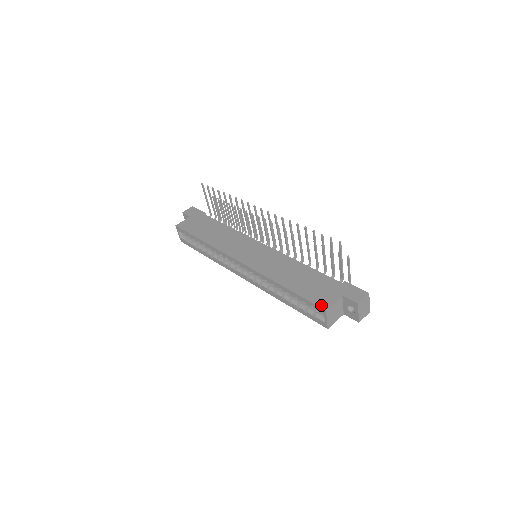
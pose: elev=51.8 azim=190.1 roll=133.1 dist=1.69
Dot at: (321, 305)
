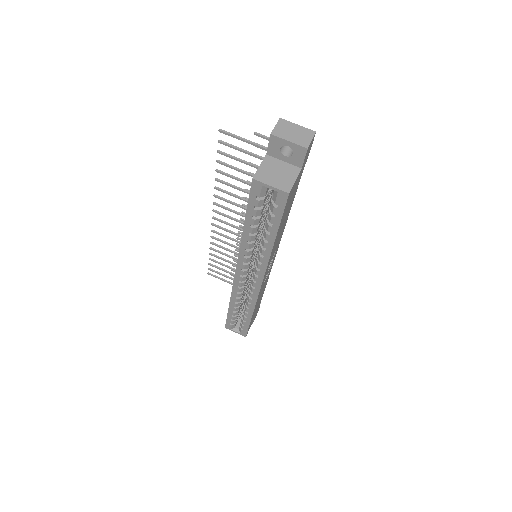
Dot at: (252, 184)
